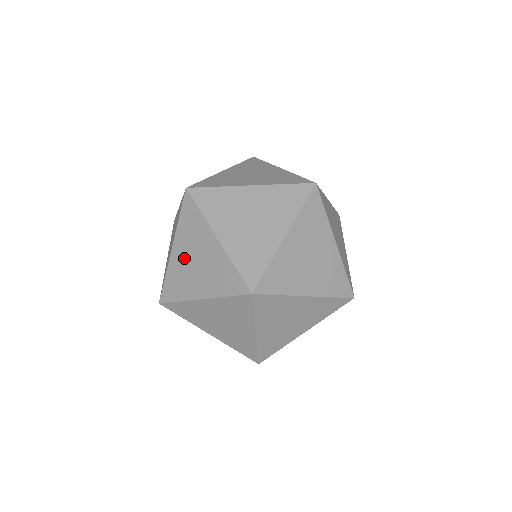
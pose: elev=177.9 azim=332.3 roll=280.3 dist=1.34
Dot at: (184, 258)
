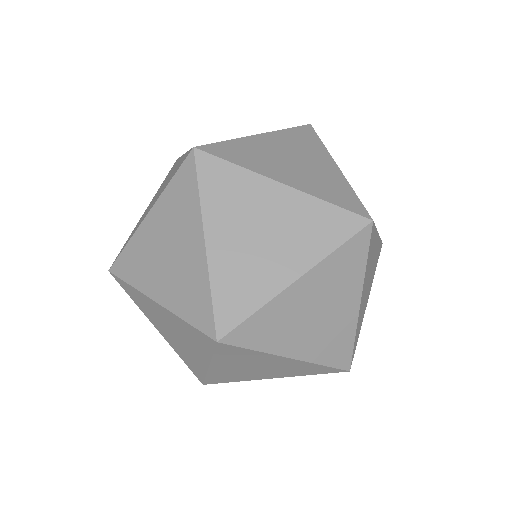
Dot at: (275, 148)
